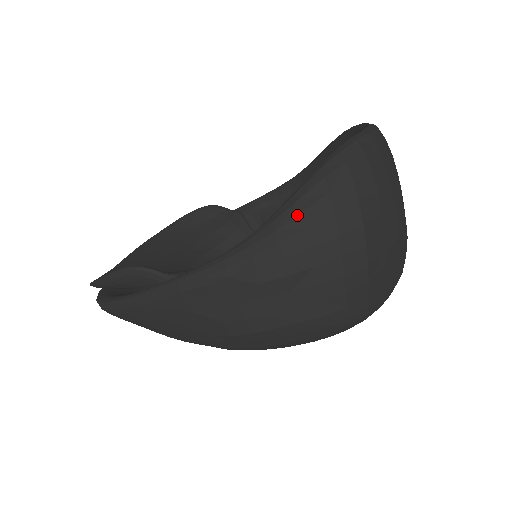
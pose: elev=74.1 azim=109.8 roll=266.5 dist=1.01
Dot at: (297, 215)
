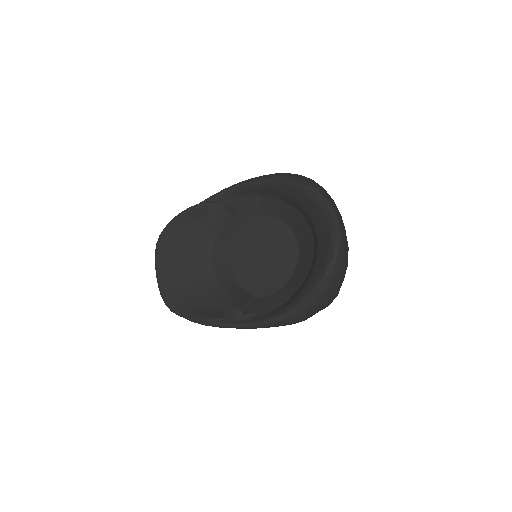
Dot at: (312, 308)
